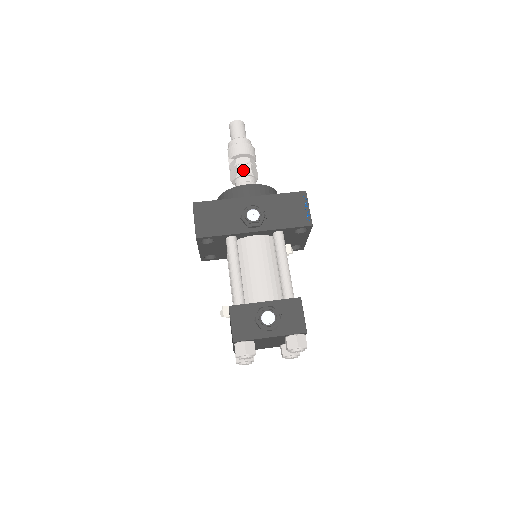
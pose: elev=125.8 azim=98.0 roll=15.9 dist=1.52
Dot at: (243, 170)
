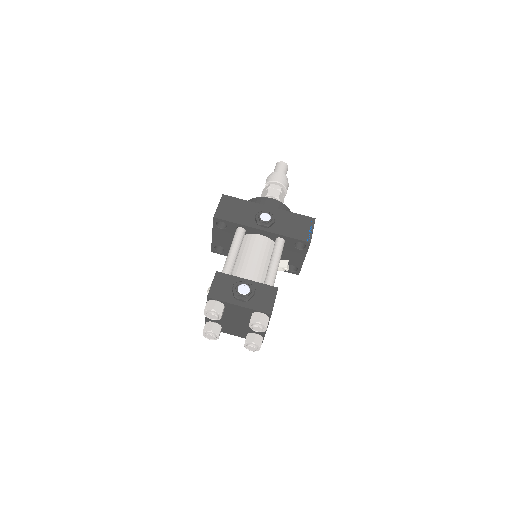
Dot at: (273, 193)
